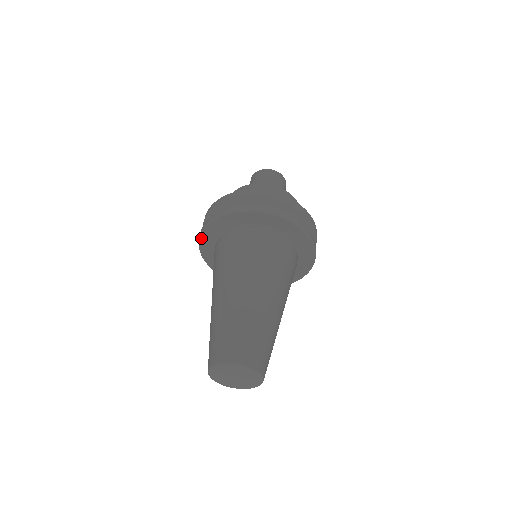
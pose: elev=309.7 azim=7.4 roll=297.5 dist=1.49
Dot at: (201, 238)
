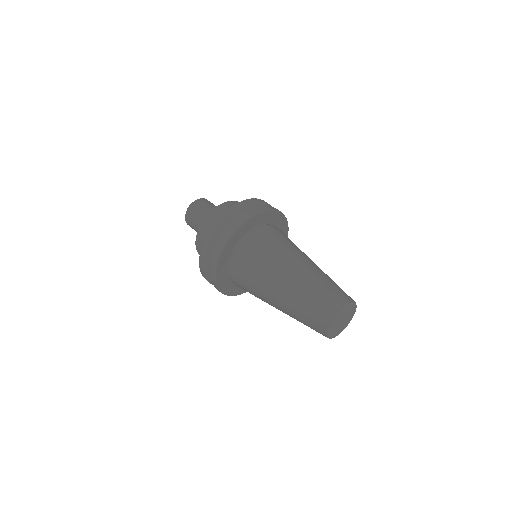
Dot at: (216, 279)
